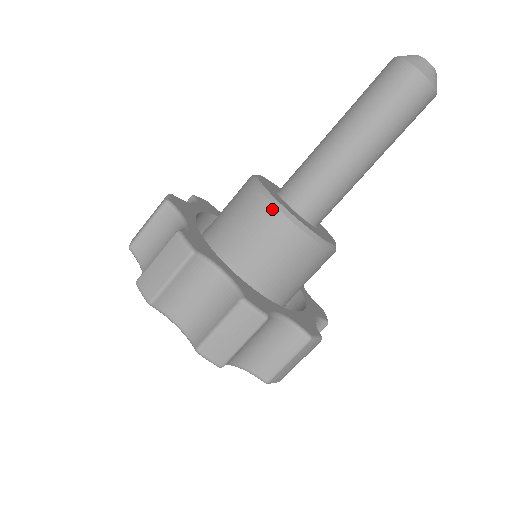
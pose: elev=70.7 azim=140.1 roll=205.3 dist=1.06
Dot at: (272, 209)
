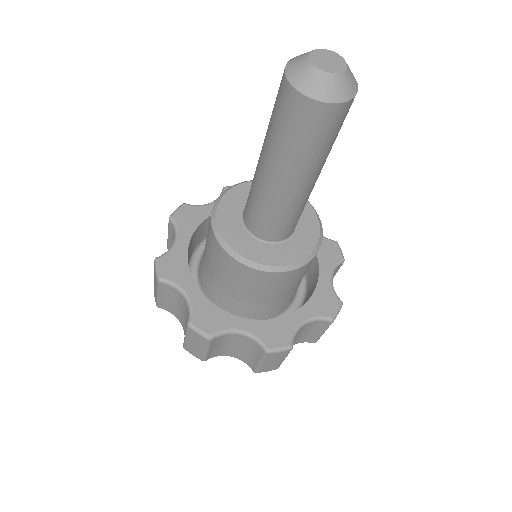
Dot at: (248, 269)
